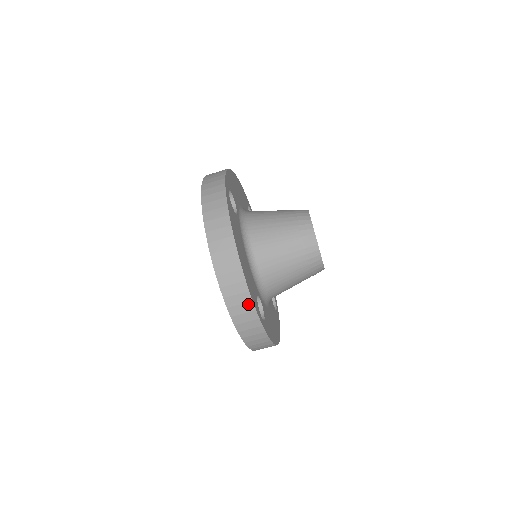
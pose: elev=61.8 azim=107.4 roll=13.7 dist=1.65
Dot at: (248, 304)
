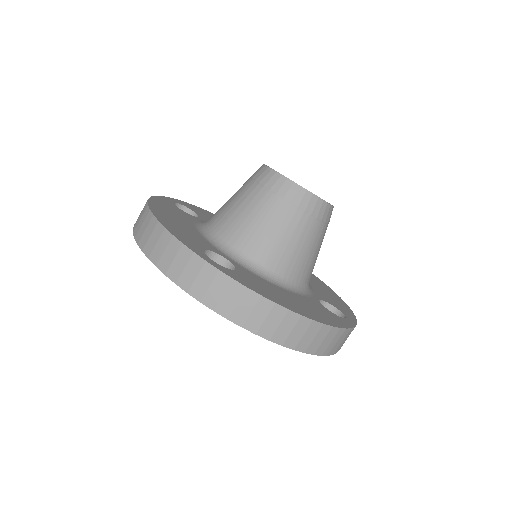
Dot at: (171, 243)
